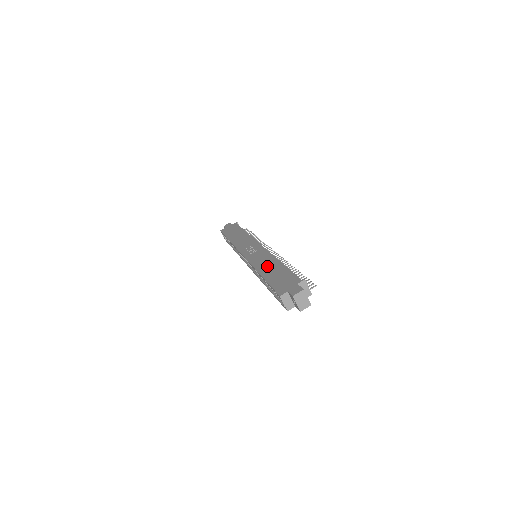
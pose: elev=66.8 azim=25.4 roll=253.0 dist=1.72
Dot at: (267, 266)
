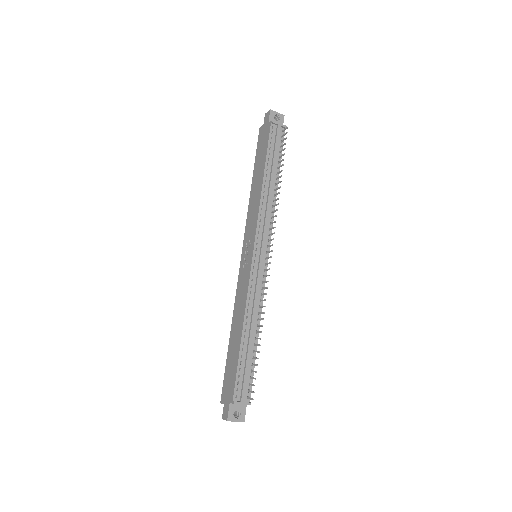
Dot at: (236, 324)
